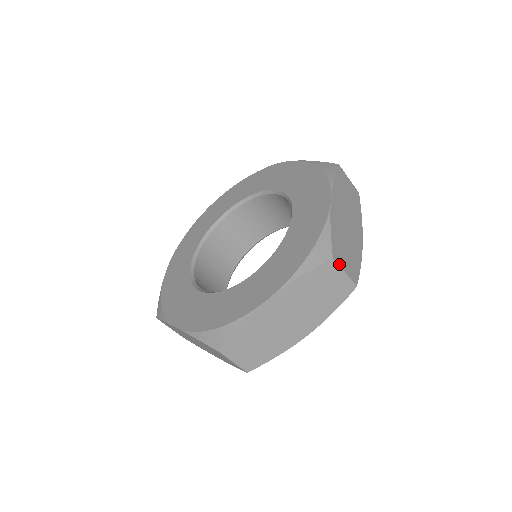
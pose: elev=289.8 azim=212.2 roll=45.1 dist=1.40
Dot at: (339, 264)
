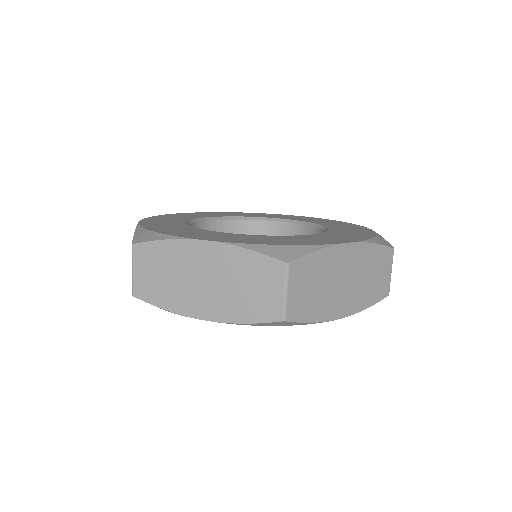
Dot at: (392, 260)
